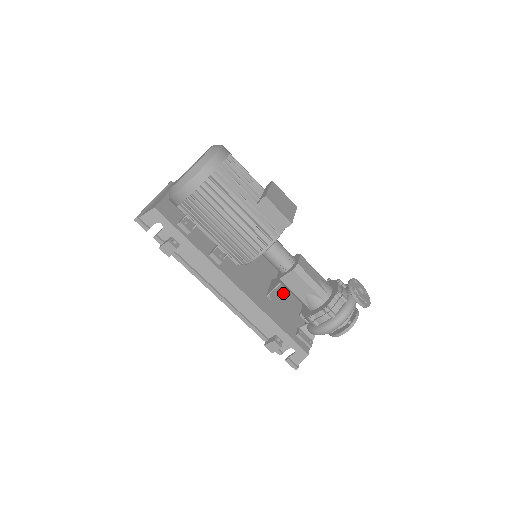
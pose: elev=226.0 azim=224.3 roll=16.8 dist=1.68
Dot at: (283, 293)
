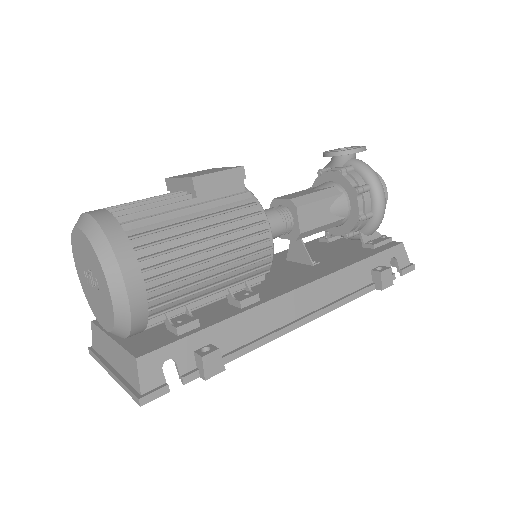
Dot at: occluded
